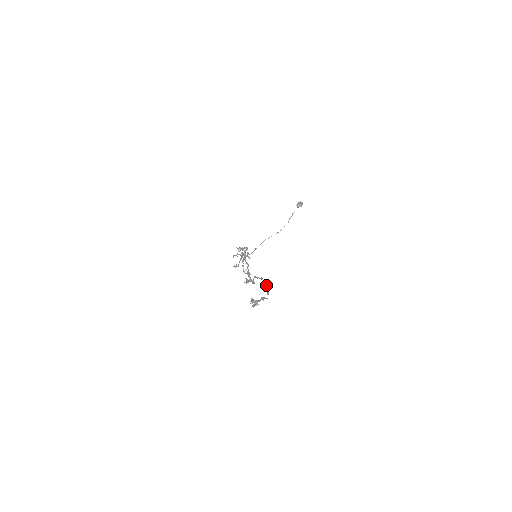
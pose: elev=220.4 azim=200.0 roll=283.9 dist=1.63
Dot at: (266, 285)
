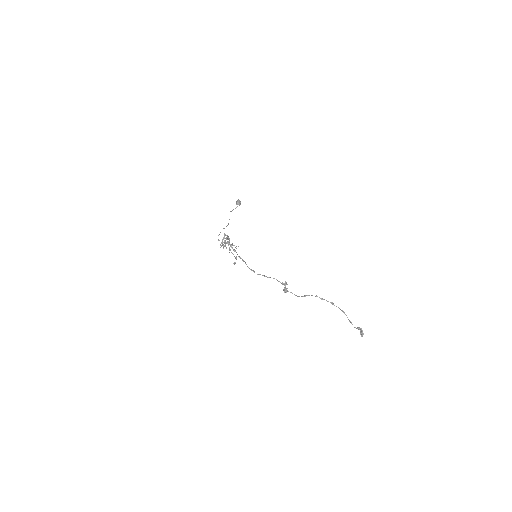
Dot at: occluded
